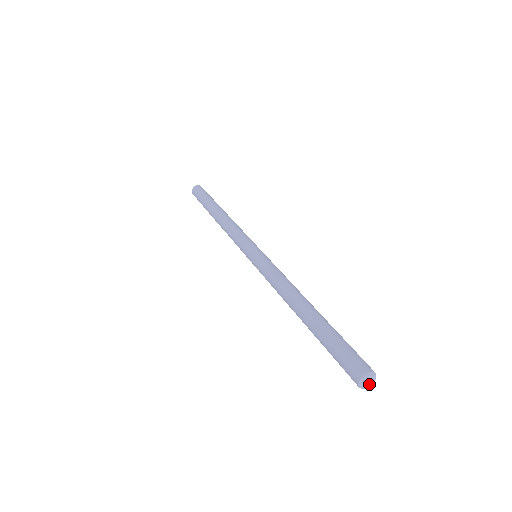
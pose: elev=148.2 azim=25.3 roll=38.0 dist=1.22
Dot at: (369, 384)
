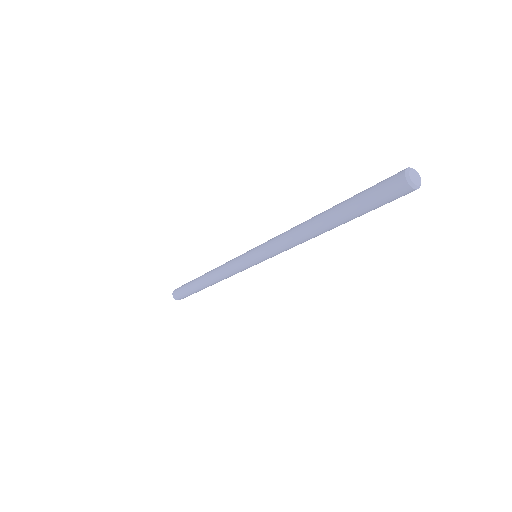
Dot at: (415, 181)
